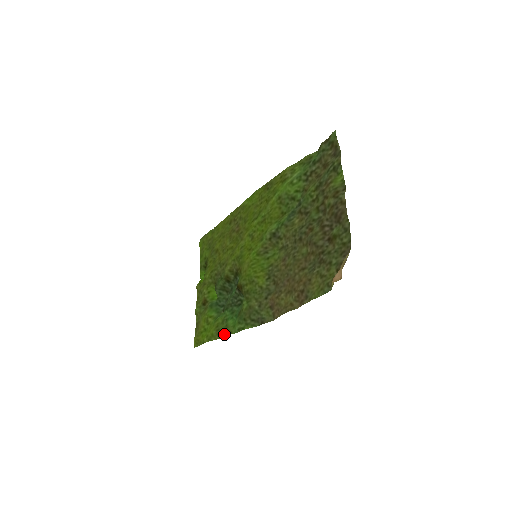
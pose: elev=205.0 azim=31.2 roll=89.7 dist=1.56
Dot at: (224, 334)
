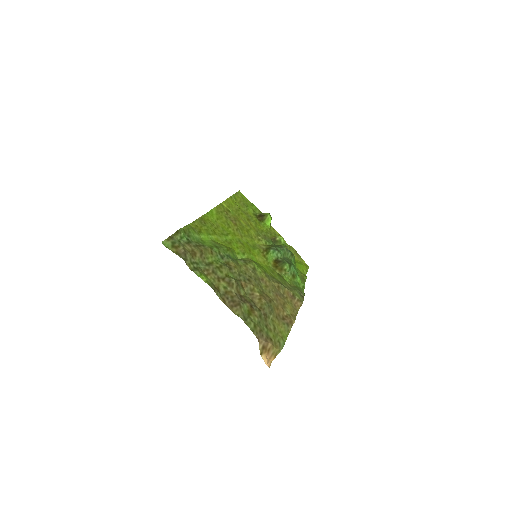
Dot at: (304, 281)
